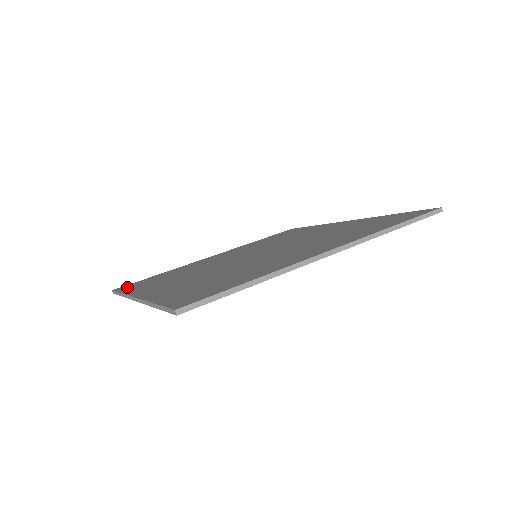
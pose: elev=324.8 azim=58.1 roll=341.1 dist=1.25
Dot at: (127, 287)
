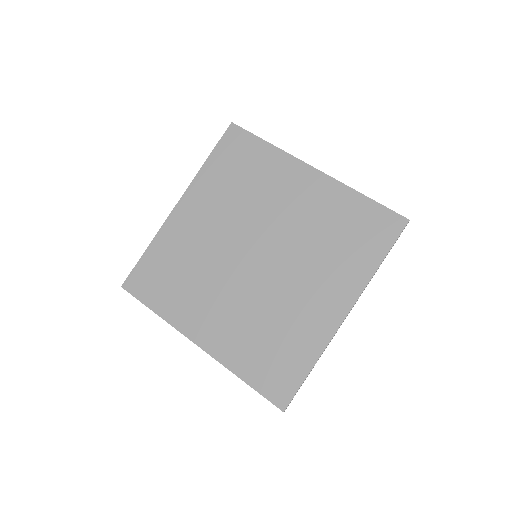
Dot at: (141, 290)
